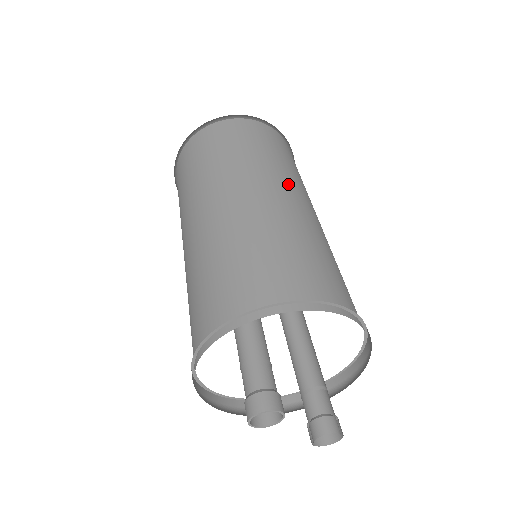
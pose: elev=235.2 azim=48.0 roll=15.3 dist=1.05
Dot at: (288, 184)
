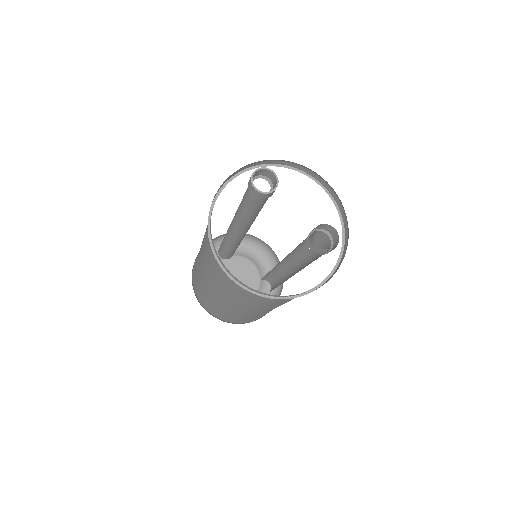
Dot at: occluded
